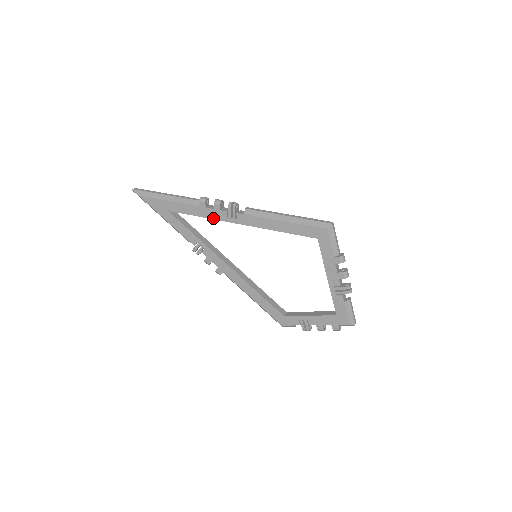
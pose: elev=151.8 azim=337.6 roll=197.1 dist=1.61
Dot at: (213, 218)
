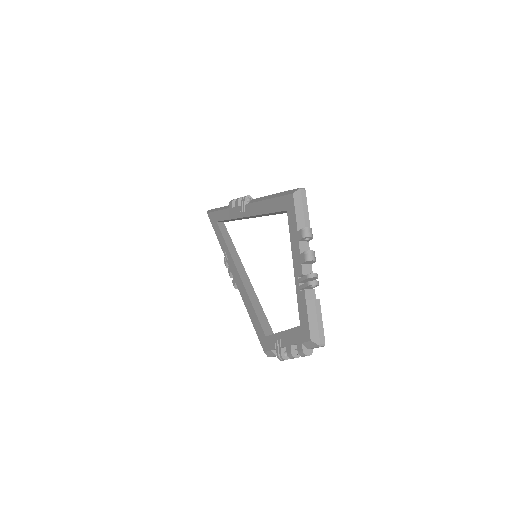
Dot at: (234, 217)
